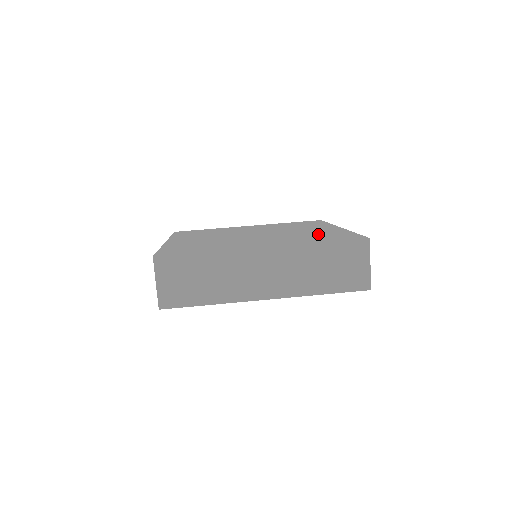
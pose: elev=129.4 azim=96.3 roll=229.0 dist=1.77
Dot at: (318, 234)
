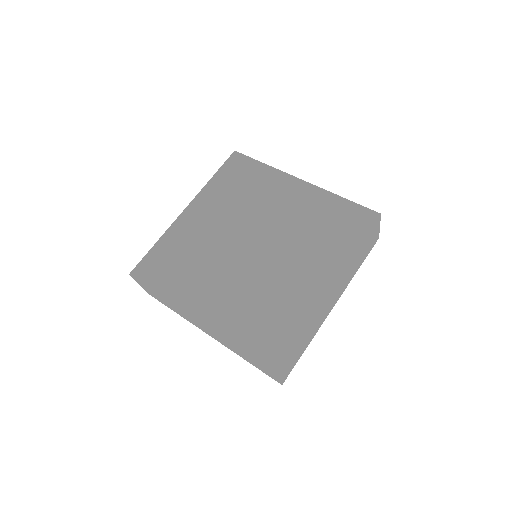
Dot at: (319, 219)
